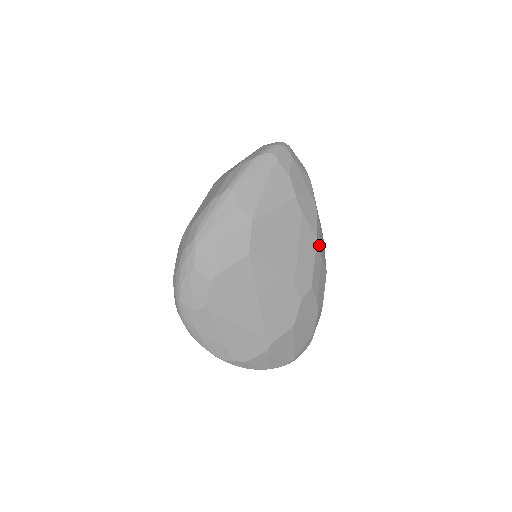
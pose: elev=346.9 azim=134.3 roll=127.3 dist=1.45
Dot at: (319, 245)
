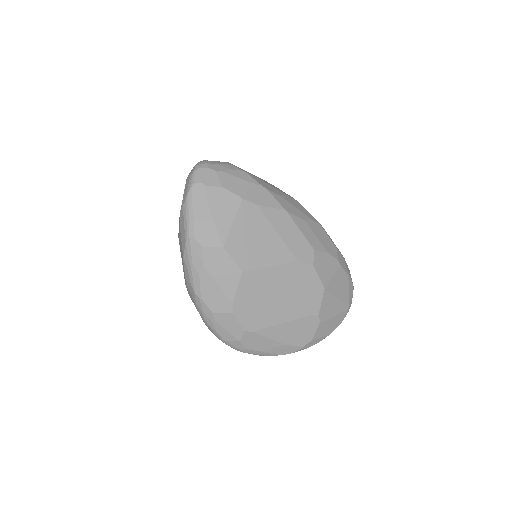
Dot at: (293, 213)
